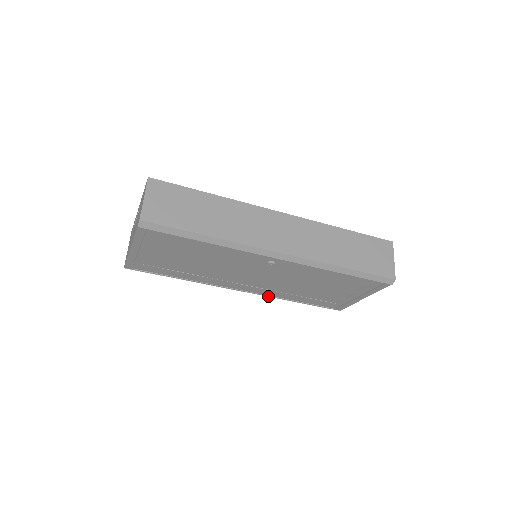
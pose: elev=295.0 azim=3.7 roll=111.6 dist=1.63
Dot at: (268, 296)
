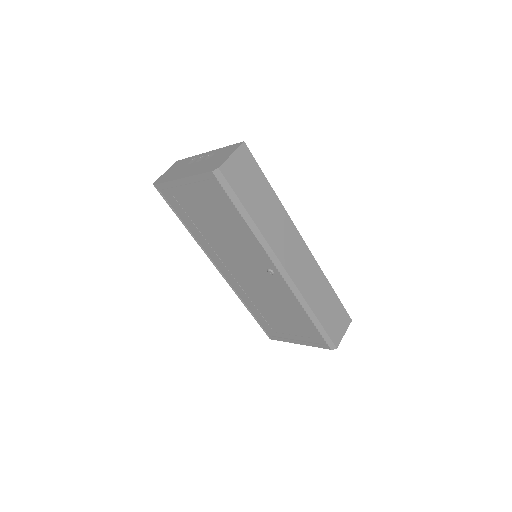
Dot at: (233, 290)
